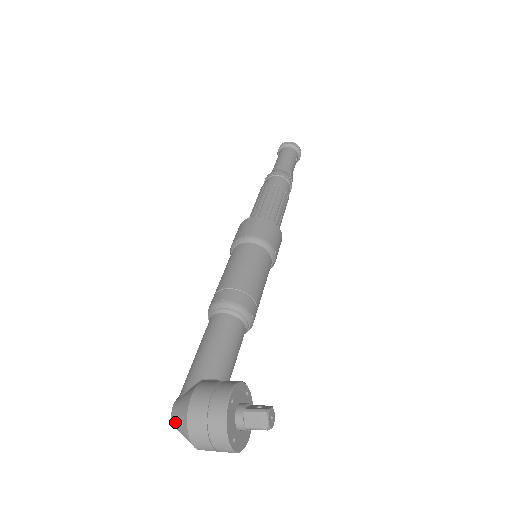
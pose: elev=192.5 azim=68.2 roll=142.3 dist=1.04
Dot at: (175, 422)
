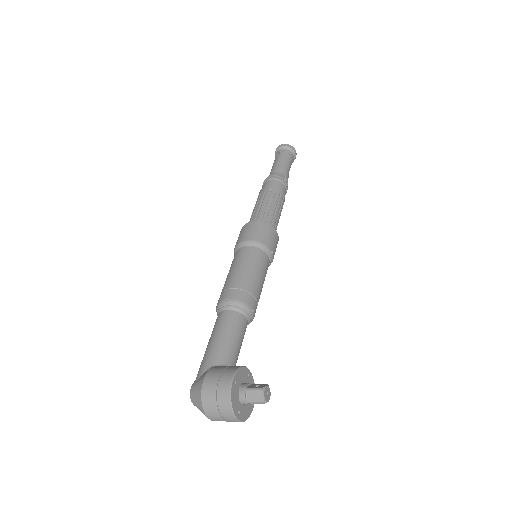
Dot at: (193, 400)
